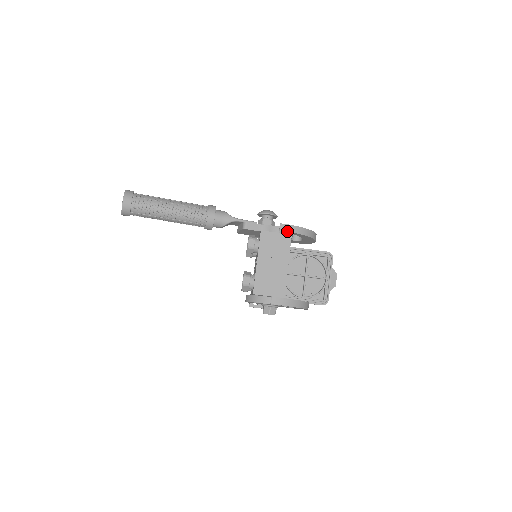
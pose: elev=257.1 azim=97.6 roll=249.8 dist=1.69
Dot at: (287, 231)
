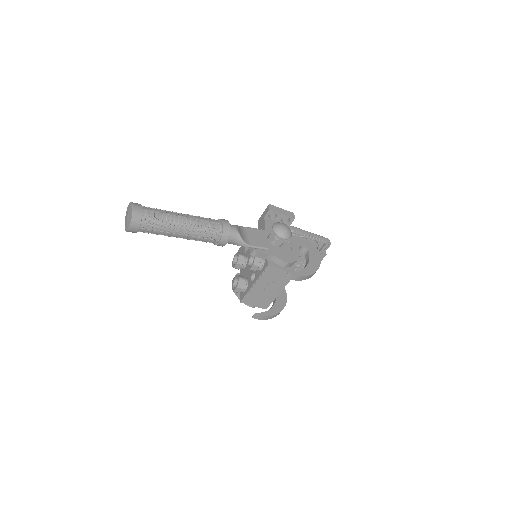
Dot at: (292, 279)
